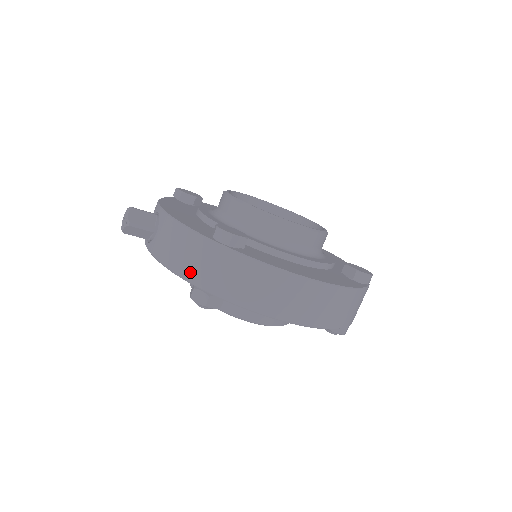
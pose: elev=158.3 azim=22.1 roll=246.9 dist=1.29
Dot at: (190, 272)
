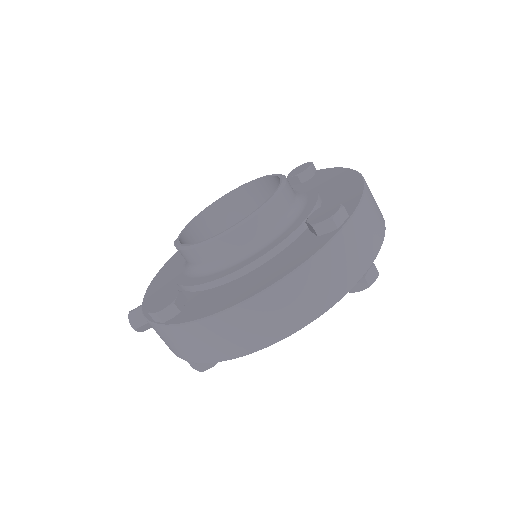
Dot at: (174, 351)
